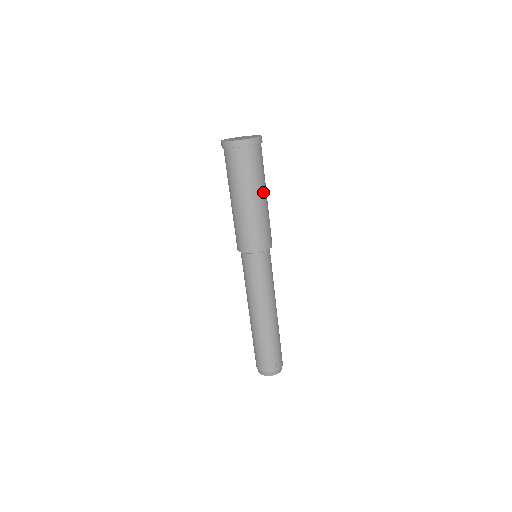
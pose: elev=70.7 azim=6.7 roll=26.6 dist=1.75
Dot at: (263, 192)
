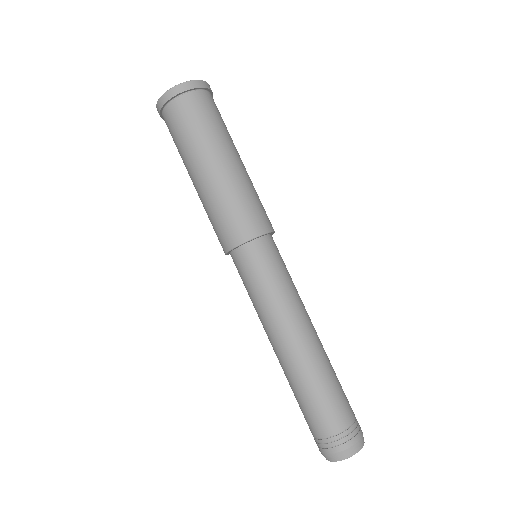
Dot at: occluded
